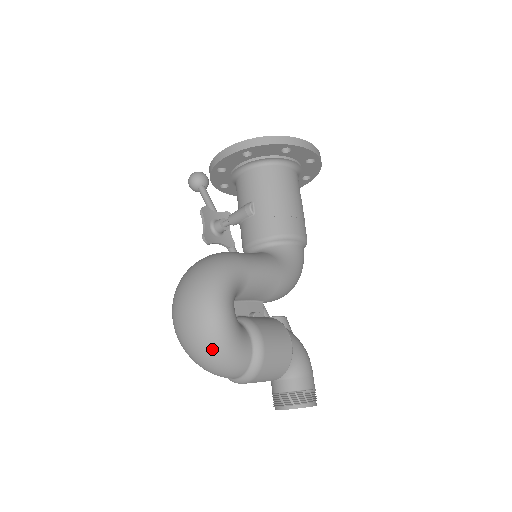
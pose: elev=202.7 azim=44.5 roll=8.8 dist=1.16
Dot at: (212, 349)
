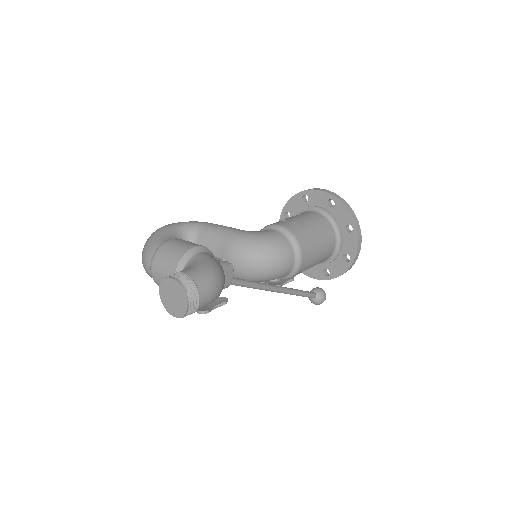
Dot at: occluded
